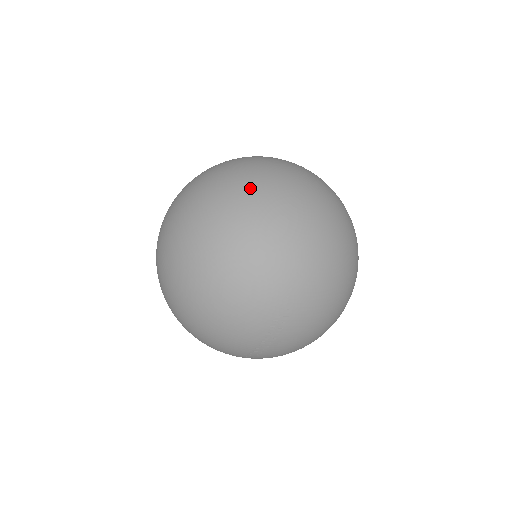
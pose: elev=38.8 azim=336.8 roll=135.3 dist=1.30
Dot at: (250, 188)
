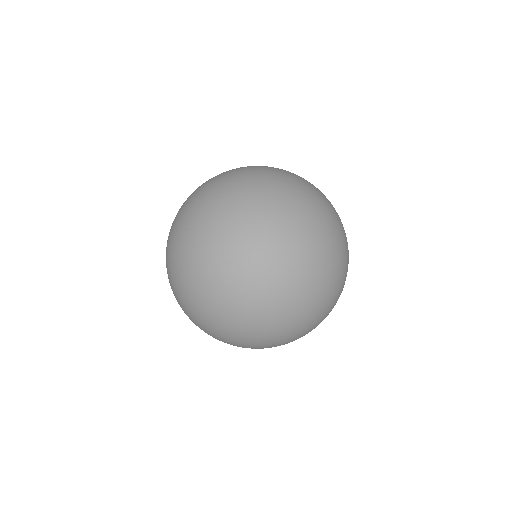
Dot at: (249, 239)
